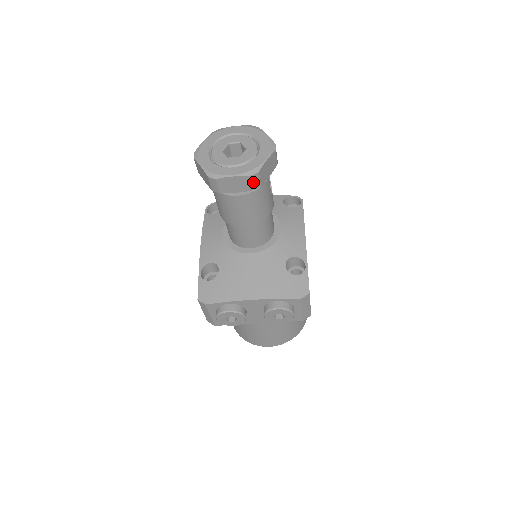
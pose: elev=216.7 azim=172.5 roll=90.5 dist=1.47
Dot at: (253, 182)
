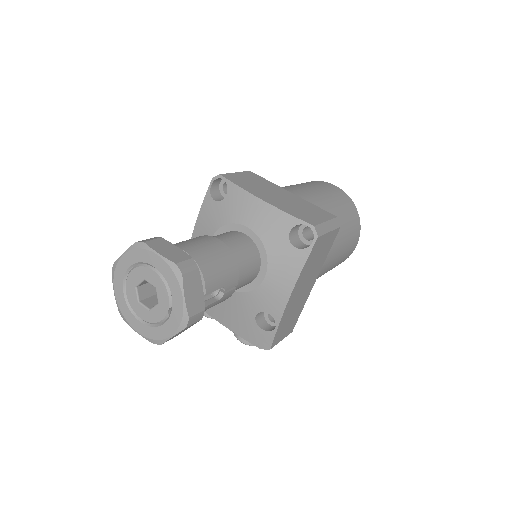
Dot at: occluded
